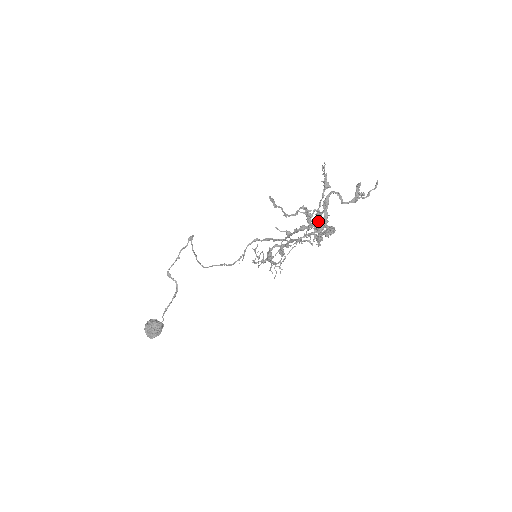
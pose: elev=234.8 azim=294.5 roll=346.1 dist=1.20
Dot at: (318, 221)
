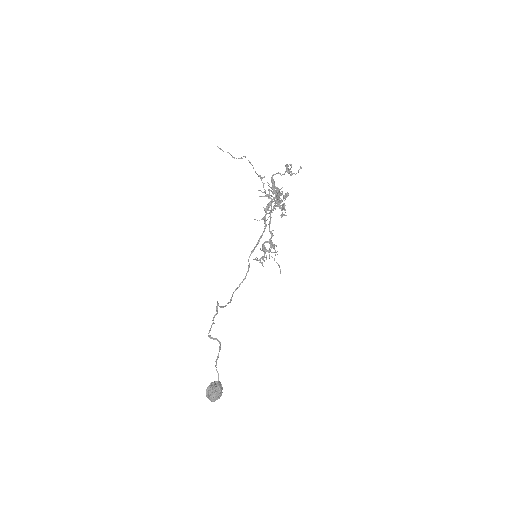
Dot at: occluded
